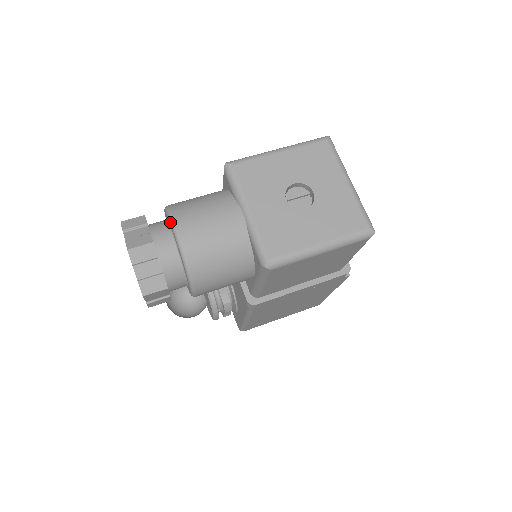
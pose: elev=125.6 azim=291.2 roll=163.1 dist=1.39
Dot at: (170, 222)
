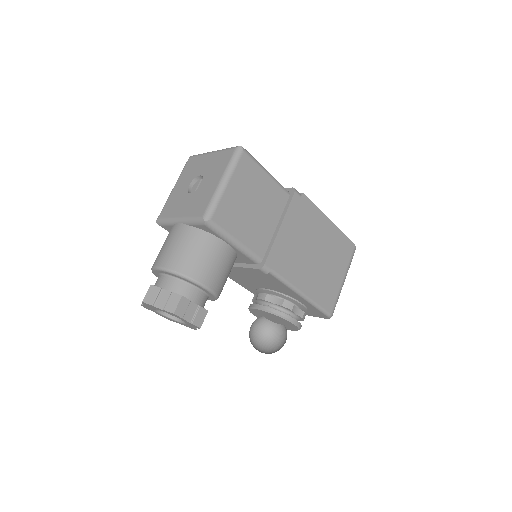
Dot at: (153, 270)
